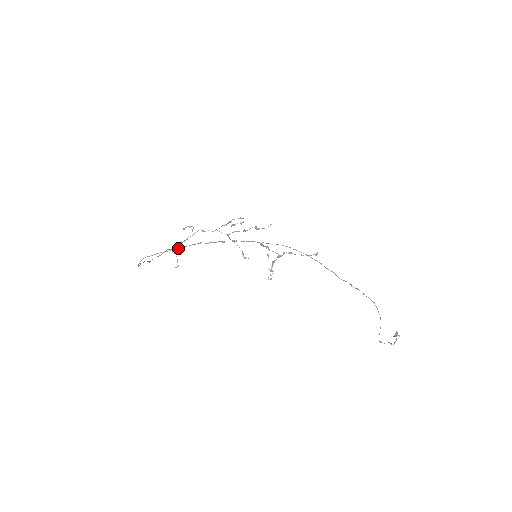
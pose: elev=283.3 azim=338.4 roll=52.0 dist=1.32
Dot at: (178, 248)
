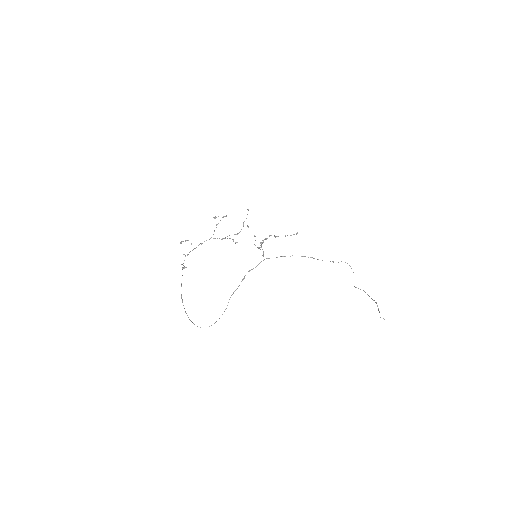
Dot at: occluded
